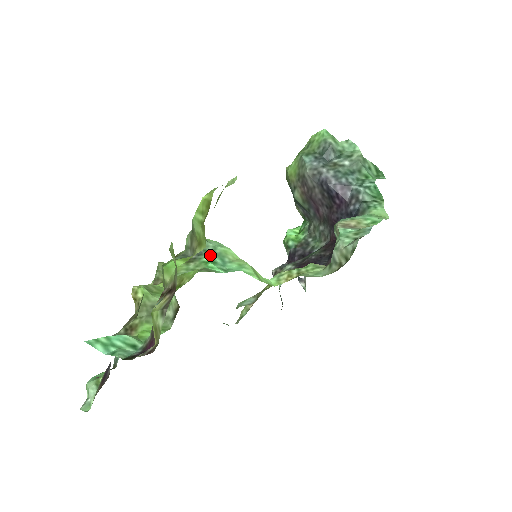
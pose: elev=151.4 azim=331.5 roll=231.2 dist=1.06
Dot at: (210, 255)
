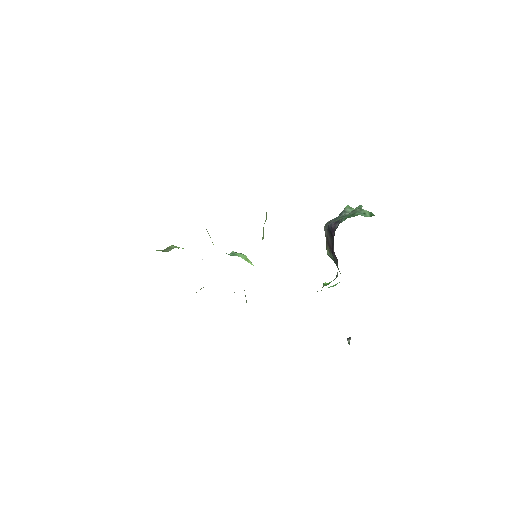
Dot at: occluded
